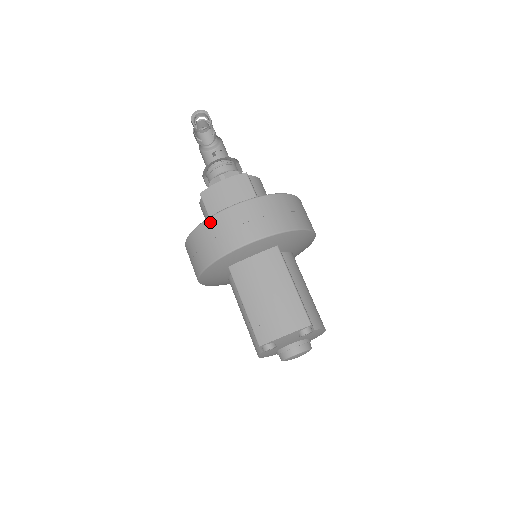
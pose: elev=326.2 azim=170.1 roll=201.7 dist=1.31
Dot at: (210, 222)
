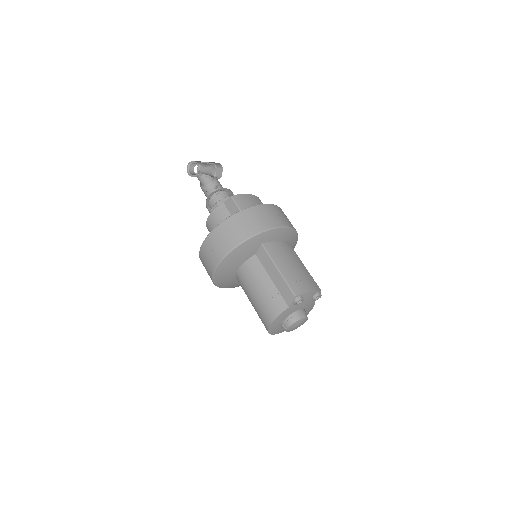
Dot at: (255, 208)
